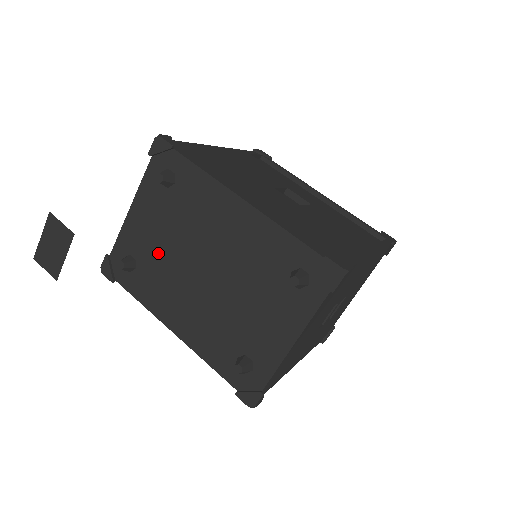
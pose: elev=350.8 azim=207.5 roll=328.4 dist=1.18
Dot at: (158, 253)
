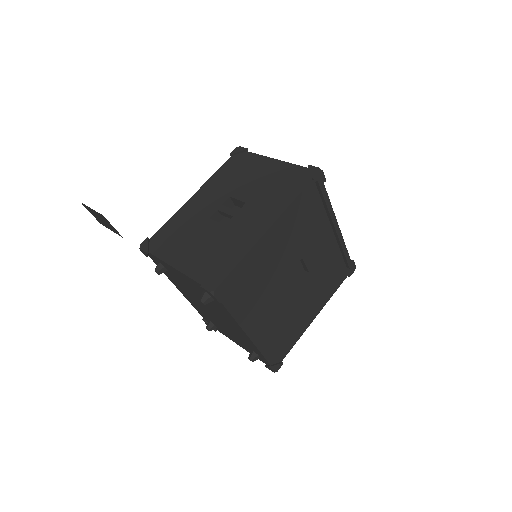
Dot at: (185, 286)
